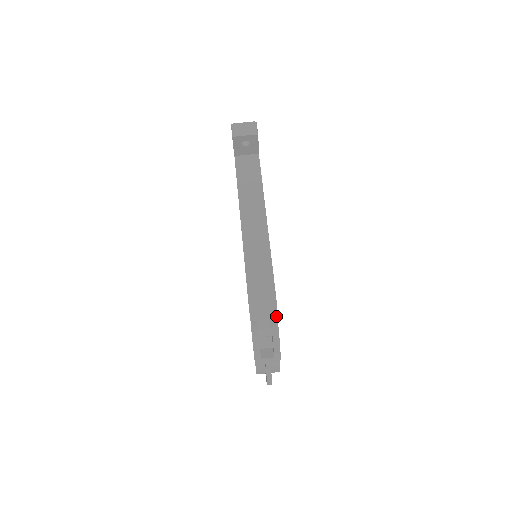
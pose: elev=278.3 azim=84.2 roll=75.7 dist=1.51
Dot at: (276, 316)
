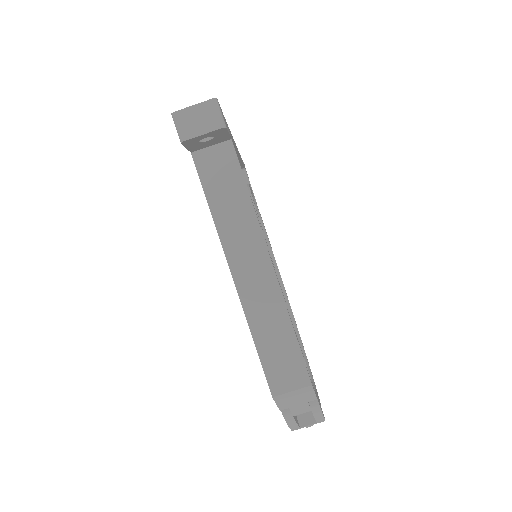
Dot at: (314, 398)
